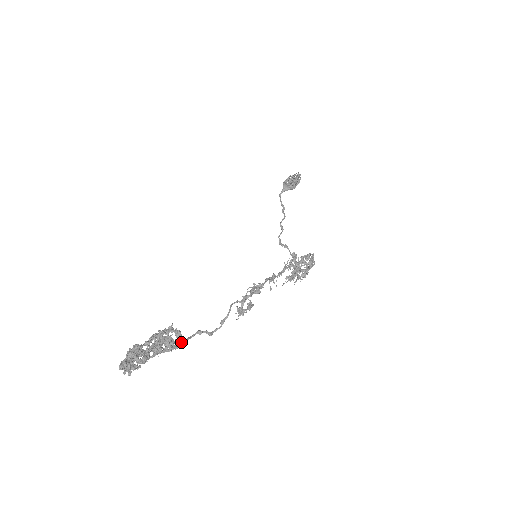
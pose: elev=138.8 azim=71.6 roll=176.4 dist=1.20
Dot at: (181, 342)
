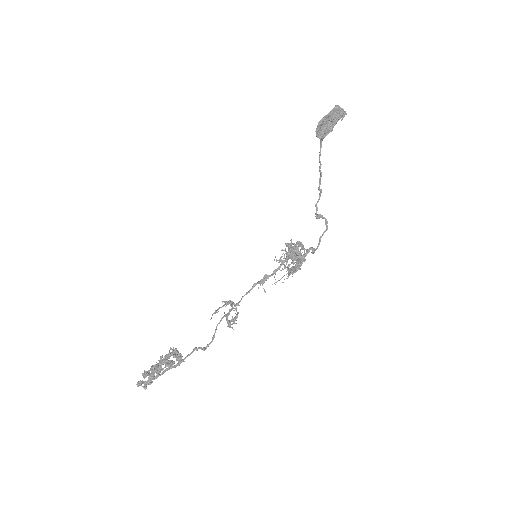
Dot at: (182, 359)
